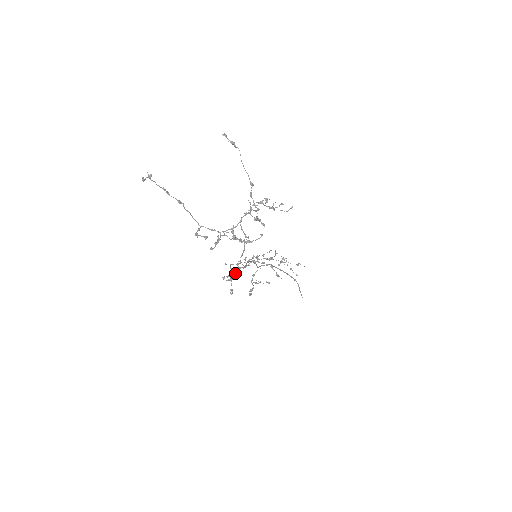
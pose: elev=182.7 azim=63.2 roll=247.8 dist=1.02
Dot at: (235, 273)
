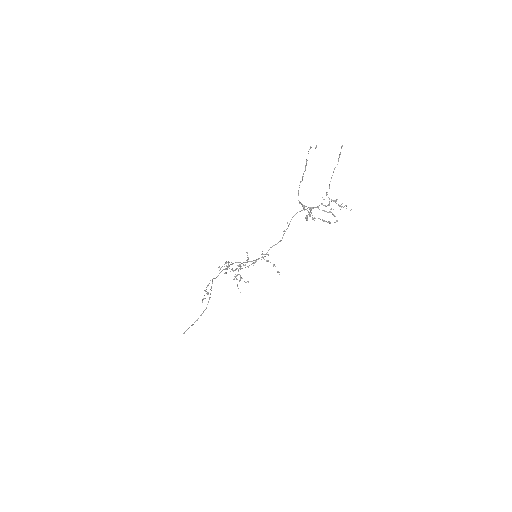
Dot at: occluded
